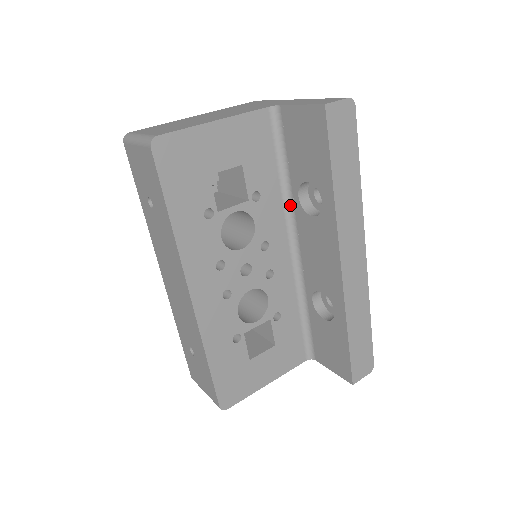
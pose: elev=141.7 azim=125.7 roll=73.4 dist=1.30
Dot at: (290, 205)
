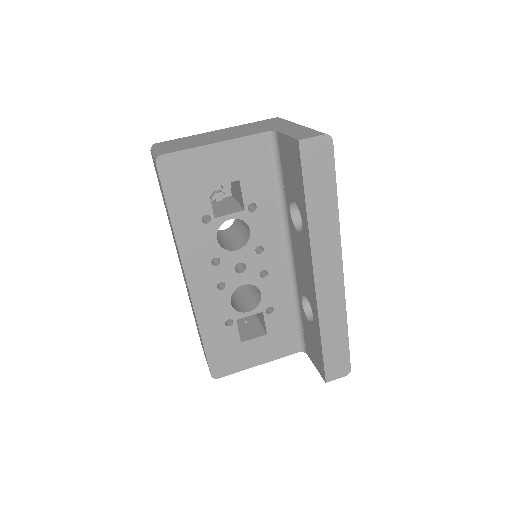
Dot at: (286, 217)
